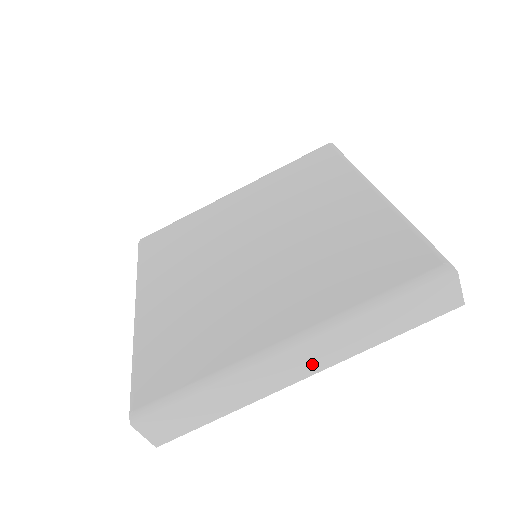
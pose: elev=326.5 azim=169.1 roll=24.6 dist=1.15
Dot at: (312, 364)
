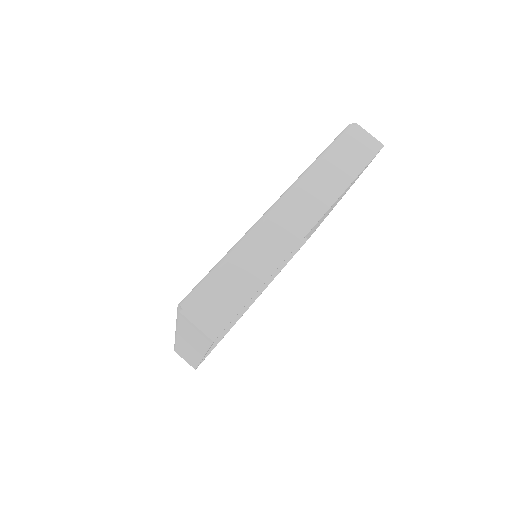
Dot at: (195, 351)
